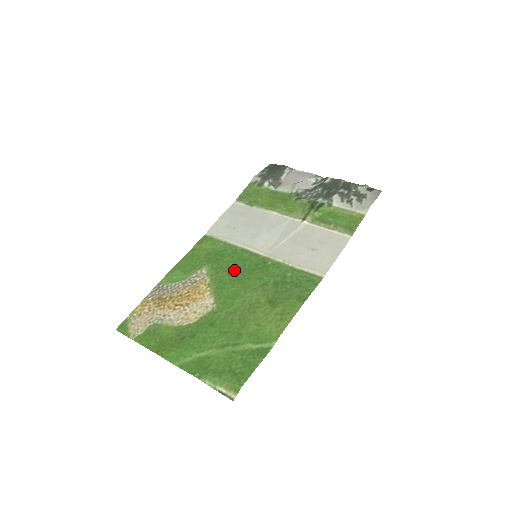
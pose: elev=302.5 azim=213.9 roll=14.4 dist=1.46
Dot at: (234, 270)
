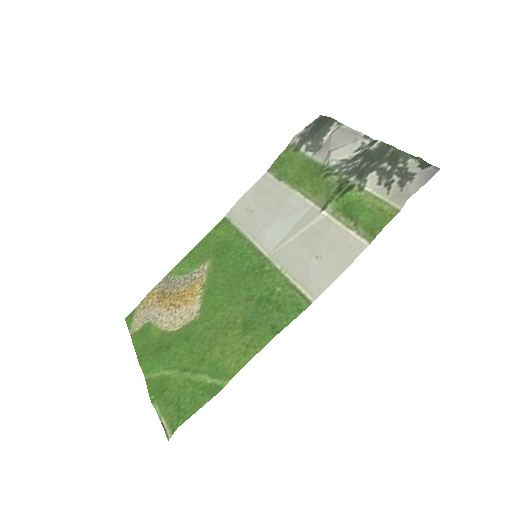
Dot at: (231, 271)
